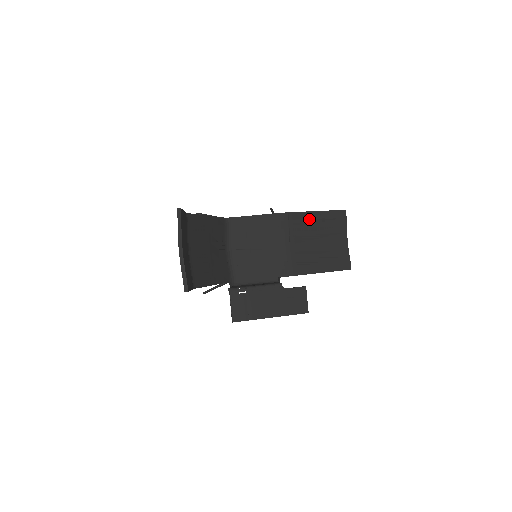
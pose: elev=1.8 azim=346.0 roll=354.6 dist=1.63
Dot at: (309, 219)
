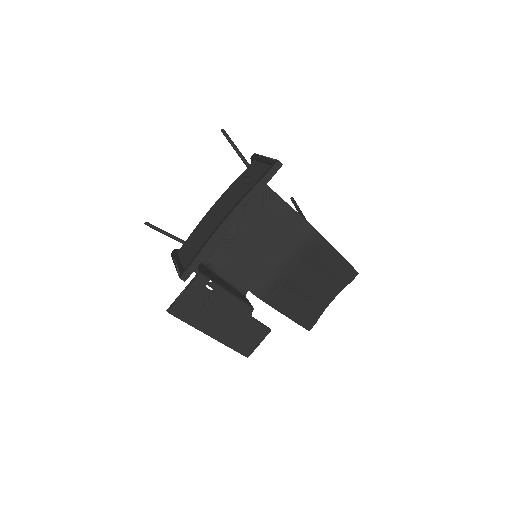
Dot at: (329, 257)
